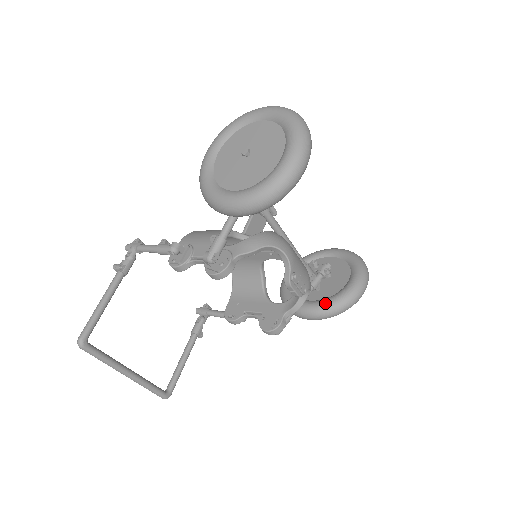
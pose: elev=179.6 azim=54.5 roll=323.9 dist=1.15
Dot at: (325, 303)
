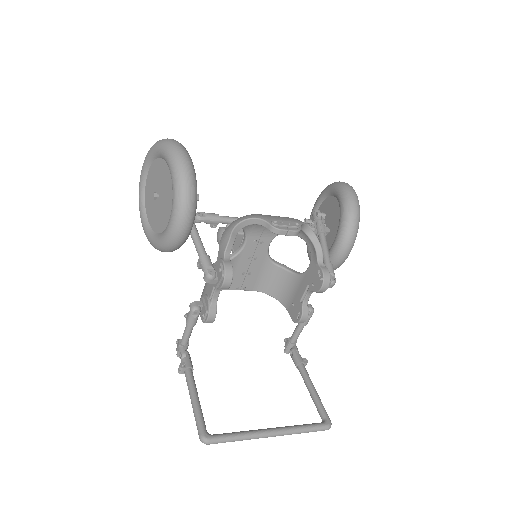
Dot at: (340, 229)
